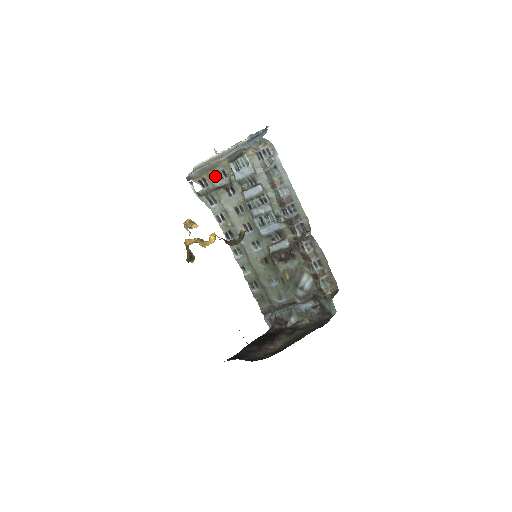
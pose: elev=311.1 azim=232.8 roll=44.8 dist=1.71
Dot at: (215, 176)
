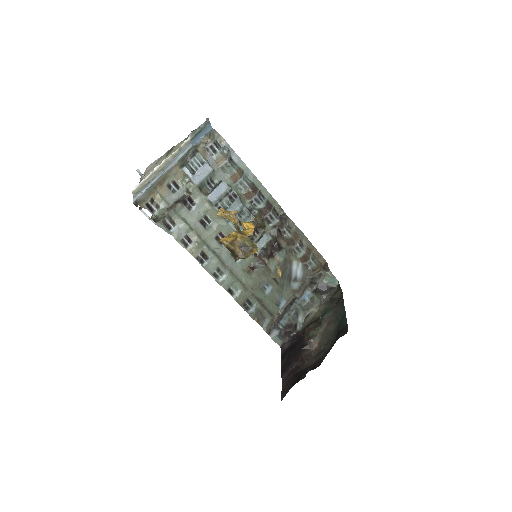
Dot at: (166, 191)
